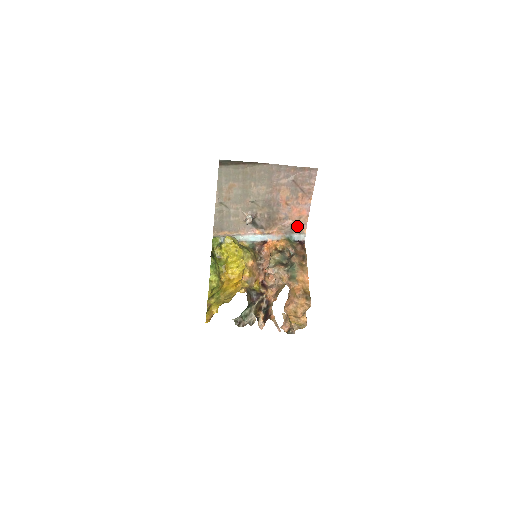
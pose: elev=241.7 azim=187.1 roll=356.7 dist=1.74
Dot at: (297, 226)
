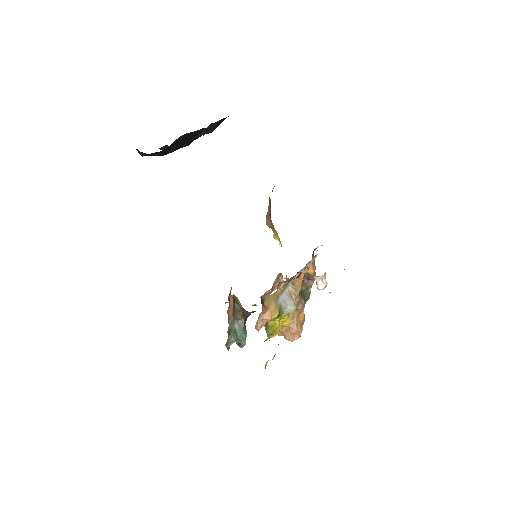
Dot at: occluded
